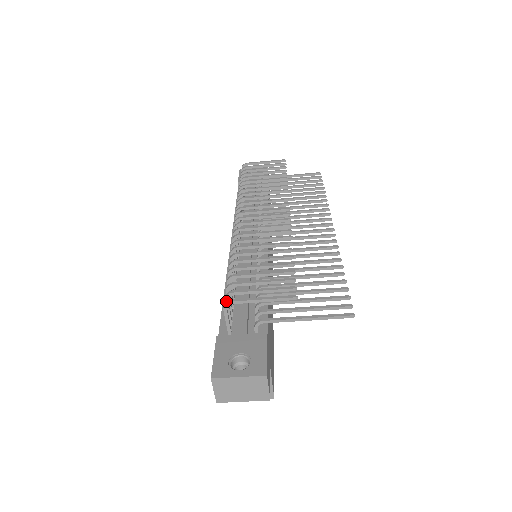
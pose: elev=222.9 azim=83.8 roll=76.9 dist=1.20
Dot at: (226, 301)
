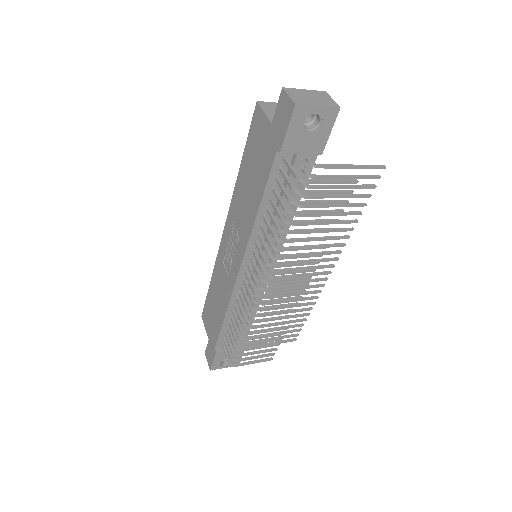
Dot at: (232, 365)
